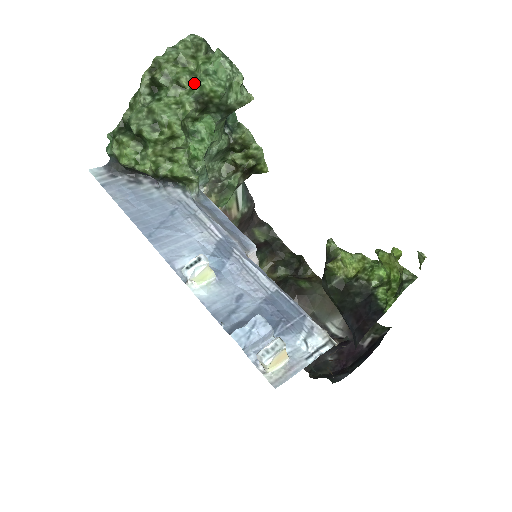
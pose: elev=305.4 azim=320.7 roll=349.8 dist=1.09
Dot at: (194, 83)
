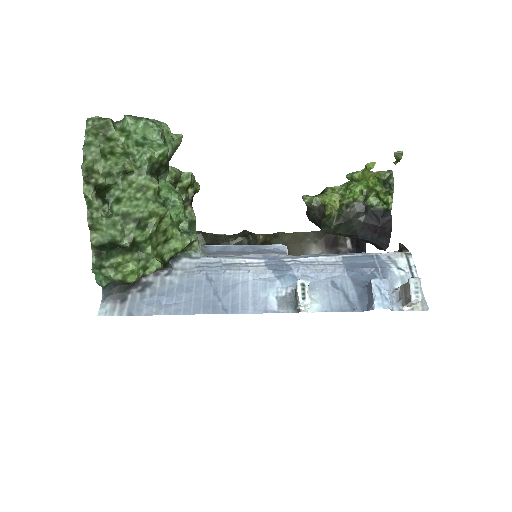
Dot at: (136, 161)
